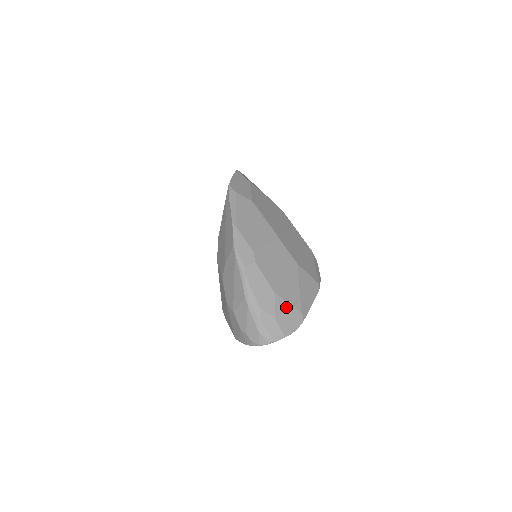
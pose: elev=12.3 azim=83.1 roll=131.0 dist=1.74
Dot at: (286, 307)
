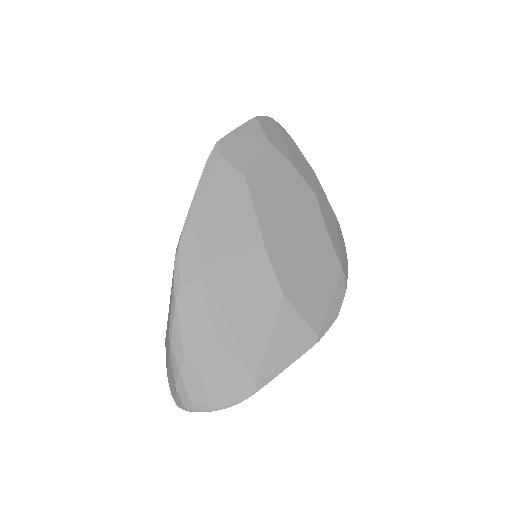
Dot at: (229, 365)
